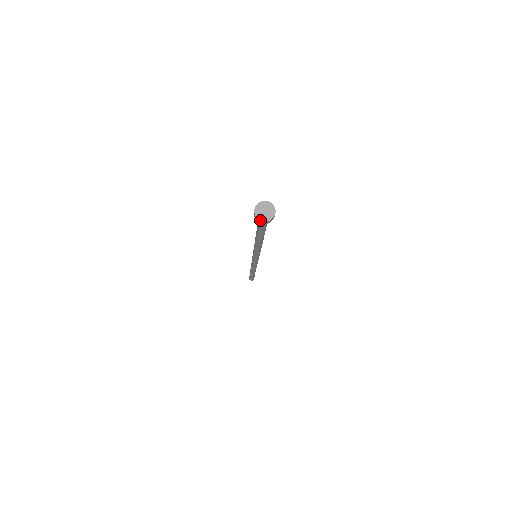
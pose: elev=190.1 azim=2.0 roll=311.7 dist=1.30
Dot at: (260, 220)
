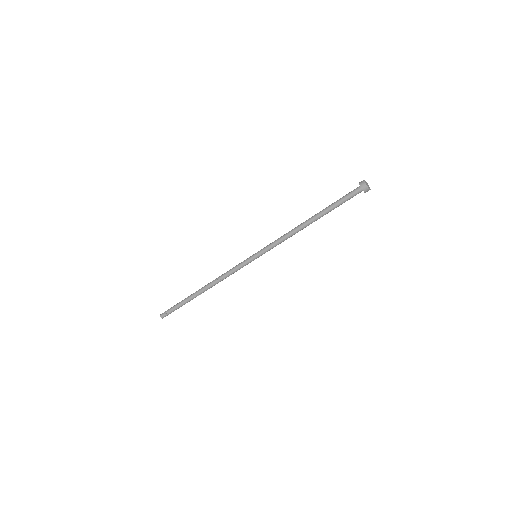
Dot at: (366, 183)
